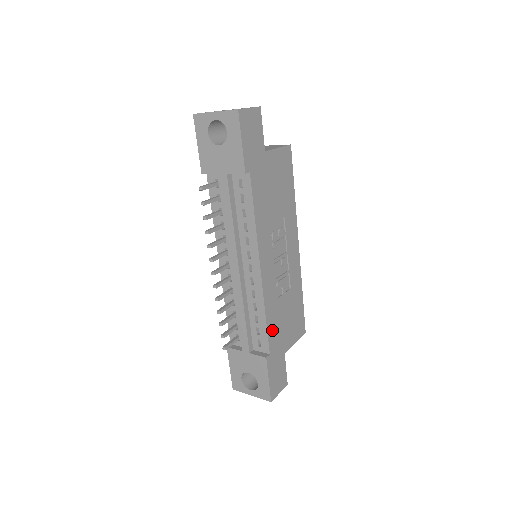
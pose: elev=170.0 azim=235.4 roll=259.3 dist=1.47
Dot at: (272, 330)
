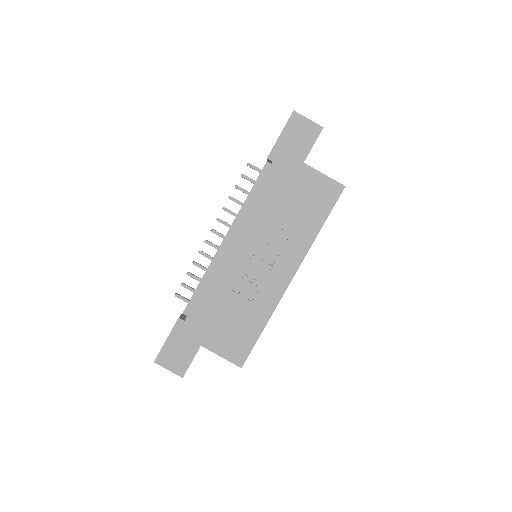
Dot at: (203, 306)
